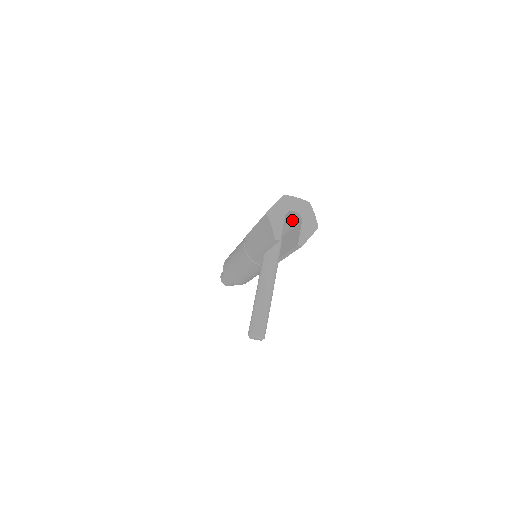
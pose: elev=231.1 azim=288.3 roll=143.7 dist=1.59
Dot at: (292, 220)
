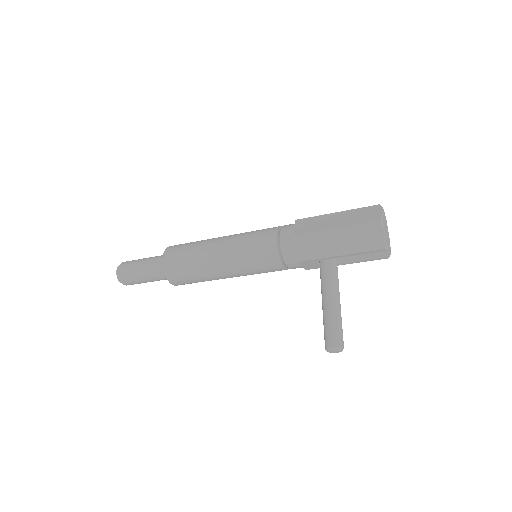
Dot at: occluded
